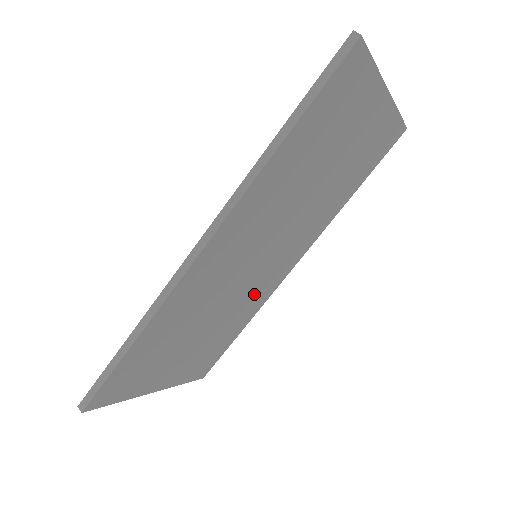
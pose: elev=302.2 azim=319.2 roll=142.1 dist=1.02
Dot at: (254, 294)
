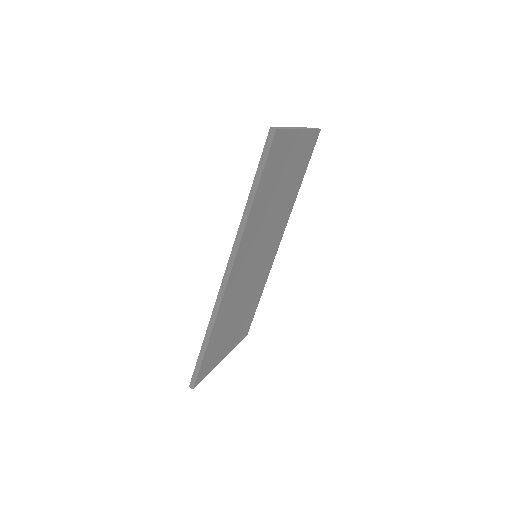
Dot at: (261, 274)
